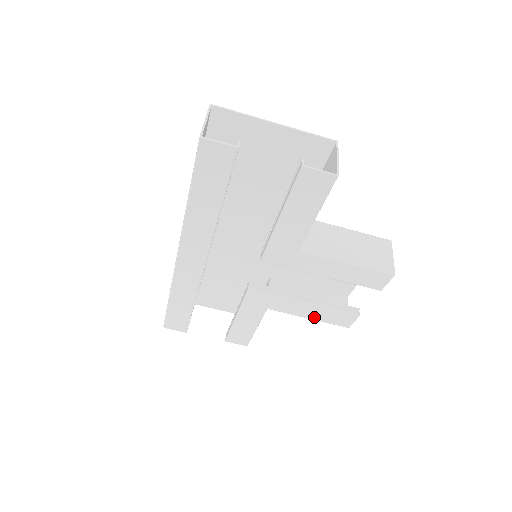
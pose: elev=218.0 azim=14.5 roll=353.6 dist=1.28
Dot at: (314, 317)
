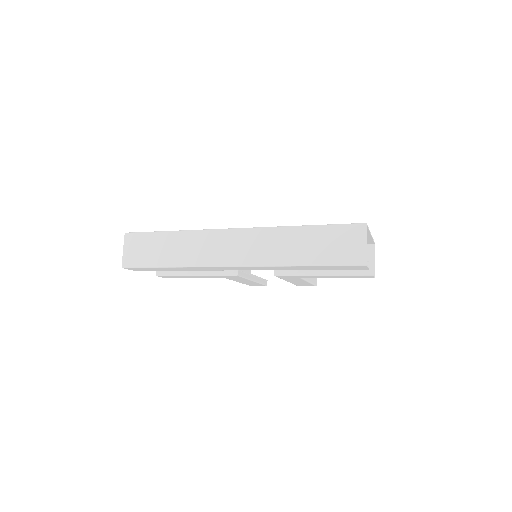
Dot at: occluded
